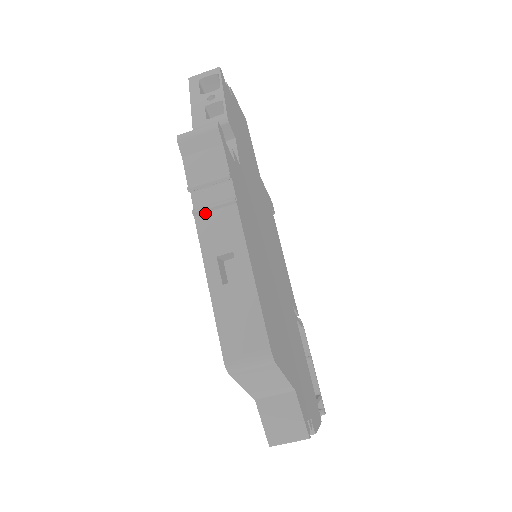
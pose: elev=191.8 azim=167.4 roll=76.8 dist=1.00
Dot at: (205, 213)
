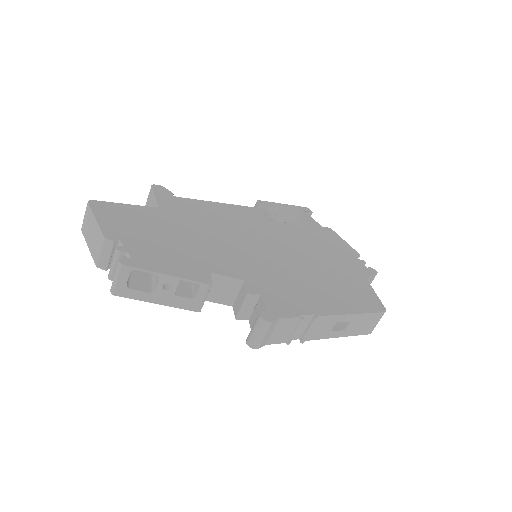
Dot at: (307, 335)
